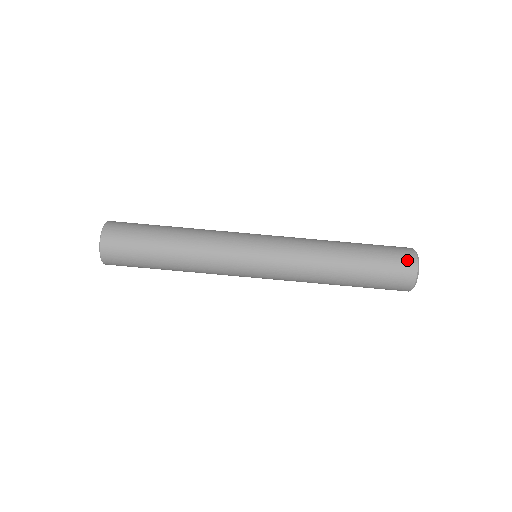
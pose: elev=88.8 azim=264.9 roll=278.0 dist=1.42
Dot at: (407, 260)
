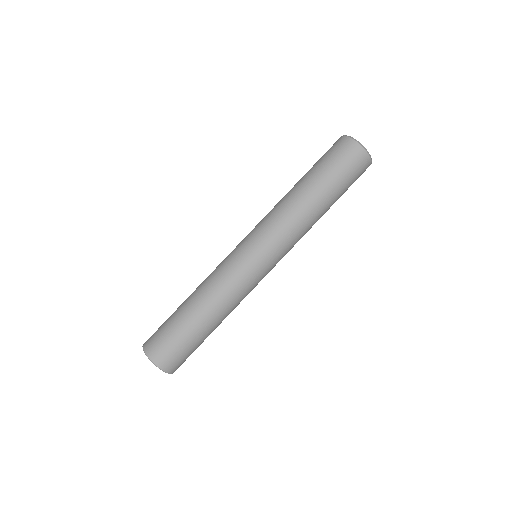
Dot at: (335, 143)
